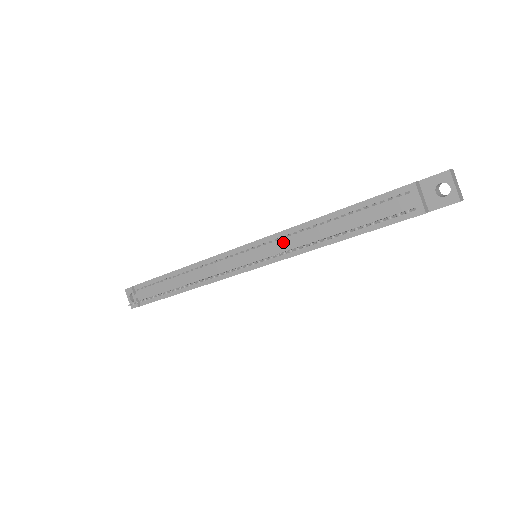
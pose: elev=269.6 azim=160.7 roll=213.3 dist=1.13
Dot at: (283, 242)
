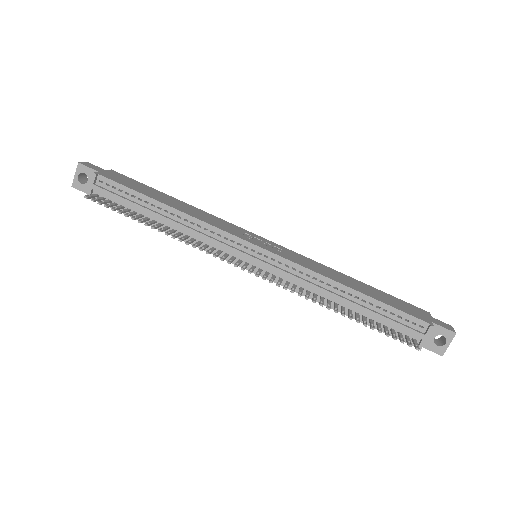
Dot at: (299, 277)
